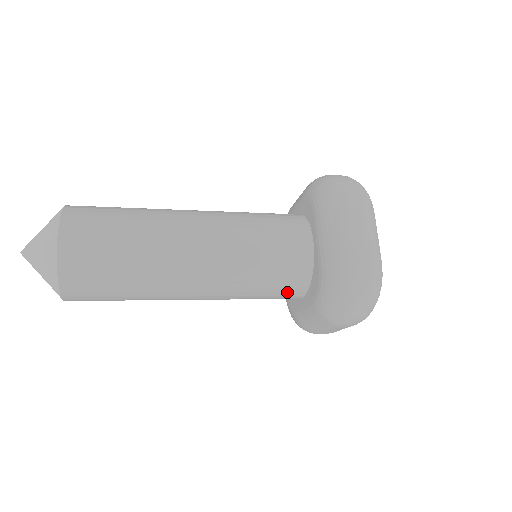
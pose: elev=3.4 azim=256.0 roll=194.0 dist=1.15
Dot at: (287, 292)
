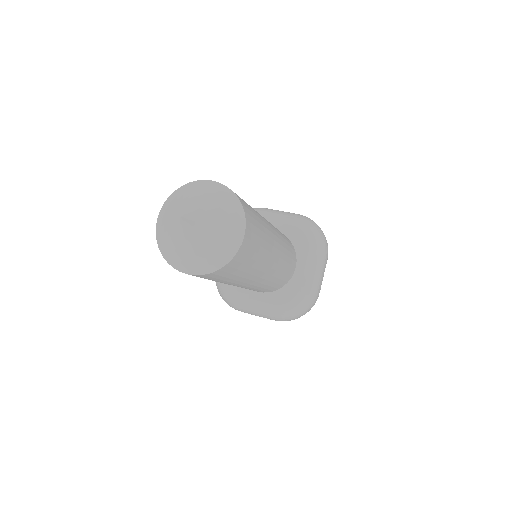
Dot at: (264, 291)
